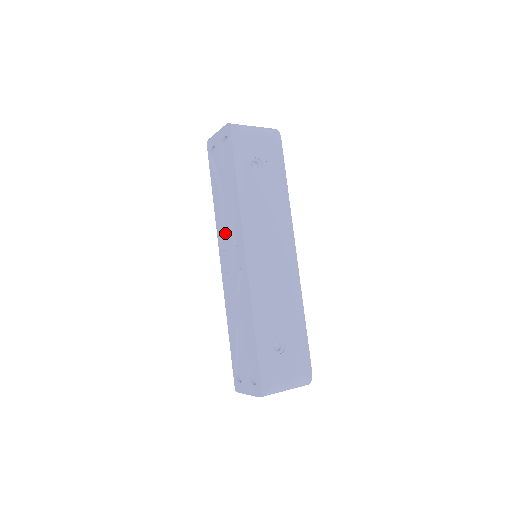
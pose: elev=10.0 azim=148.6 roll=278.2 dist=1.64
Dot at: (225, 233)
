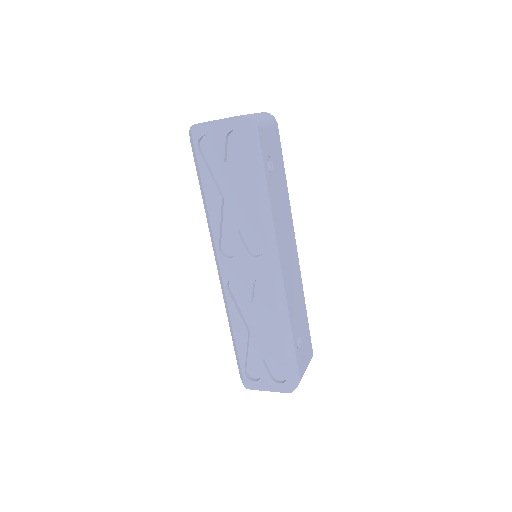
Dot at: (225, 237)
